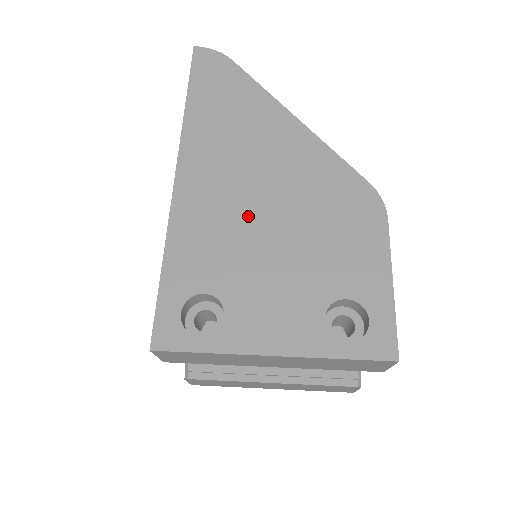
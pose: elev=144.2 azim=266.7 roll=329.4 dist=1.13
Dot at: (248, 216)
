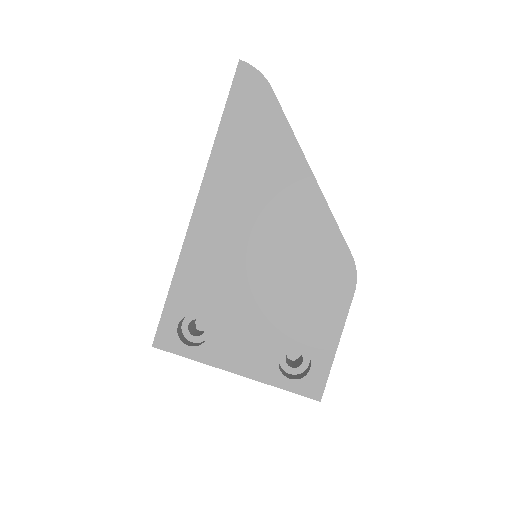
Dot at: (245, 259)
